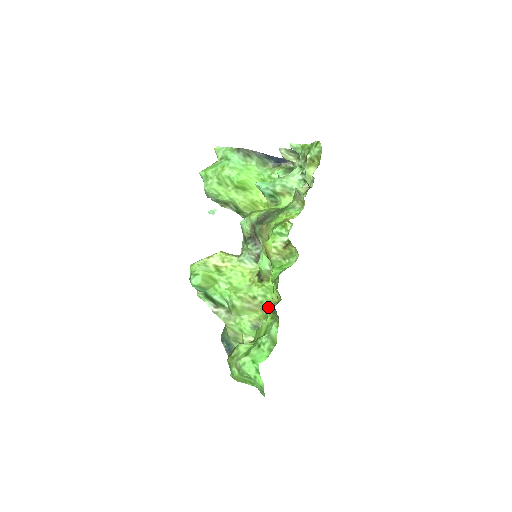
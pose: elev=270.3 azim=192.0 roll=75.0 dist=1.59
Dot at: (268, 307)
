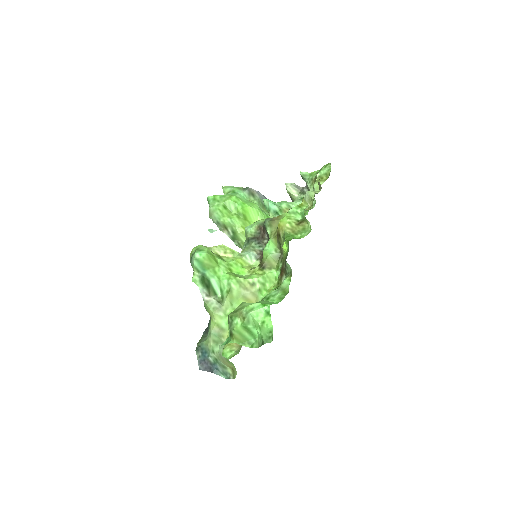
Dot at: occluded
